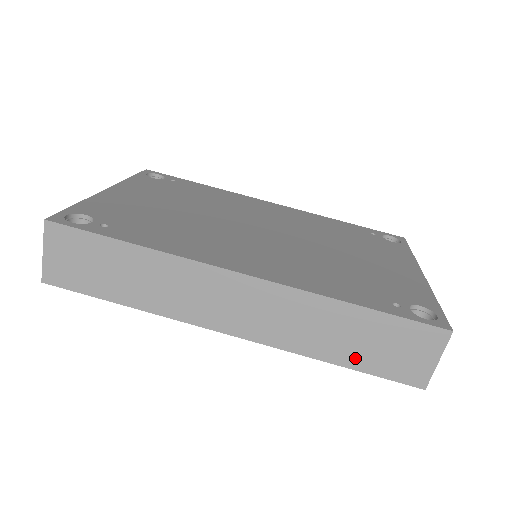
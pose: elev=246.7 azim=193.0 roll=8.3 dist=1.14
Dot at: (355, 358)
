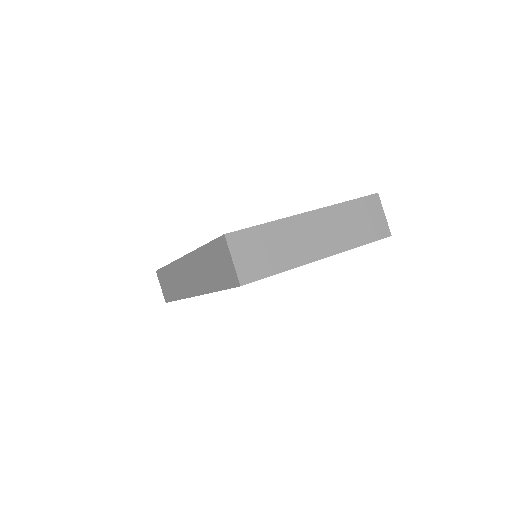
Dot at: (217, 282)
